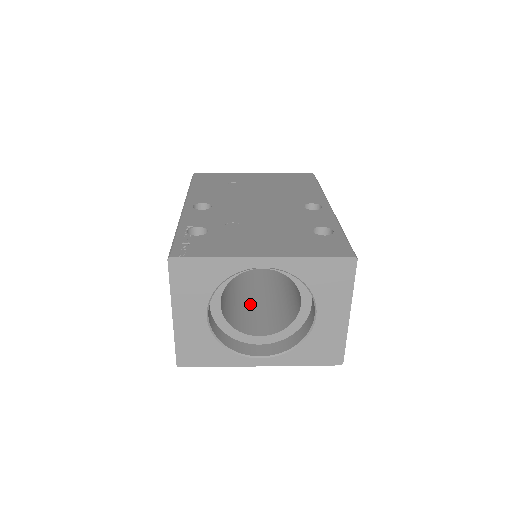
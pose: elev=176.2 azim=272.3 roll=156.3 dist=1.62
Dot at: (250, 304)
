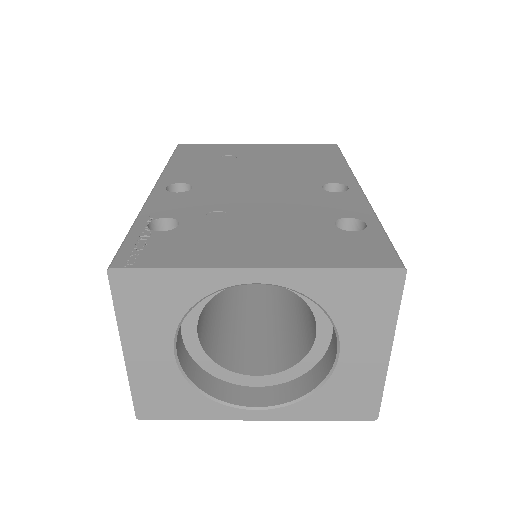
Dot at: (246, 324)
